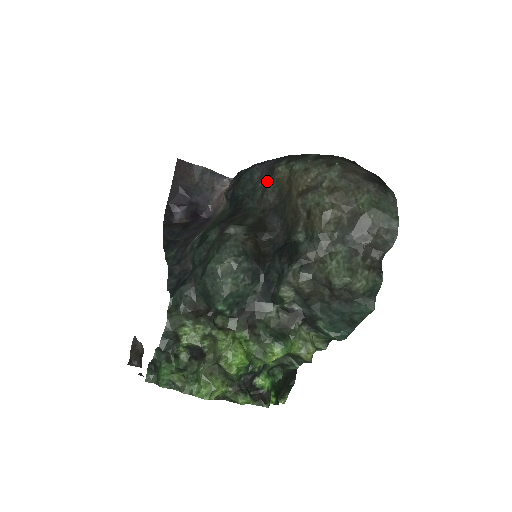
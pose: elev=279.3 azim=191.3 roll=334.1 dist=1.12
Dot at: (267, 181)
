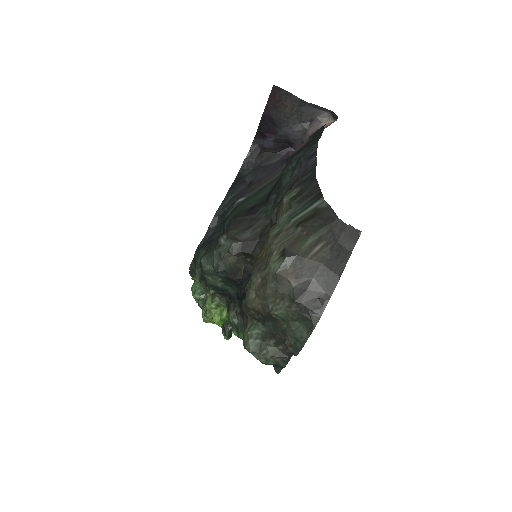
Dot at: (281, 199)
